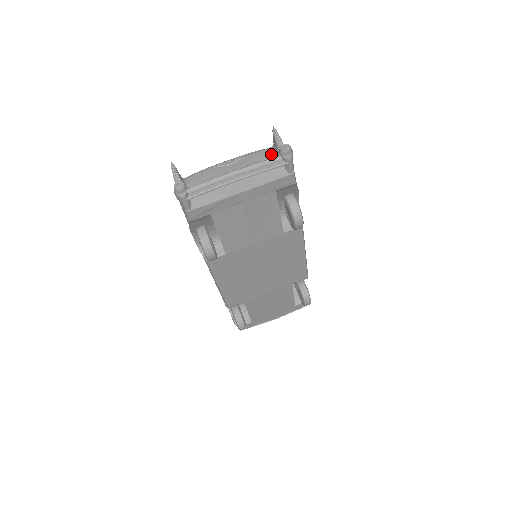
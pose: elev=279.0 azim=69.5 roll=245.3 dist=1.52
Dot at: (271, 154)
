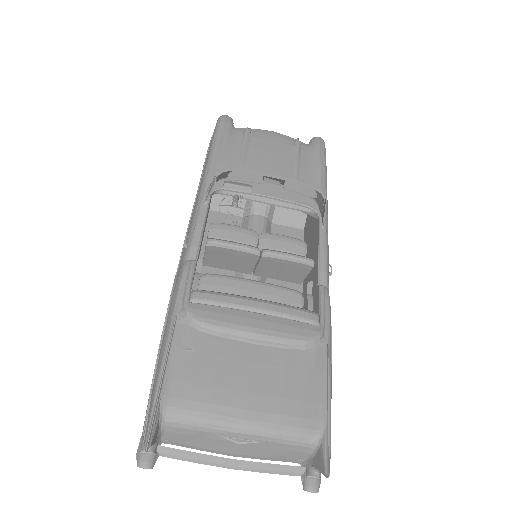
Dot at: (301, 454)
